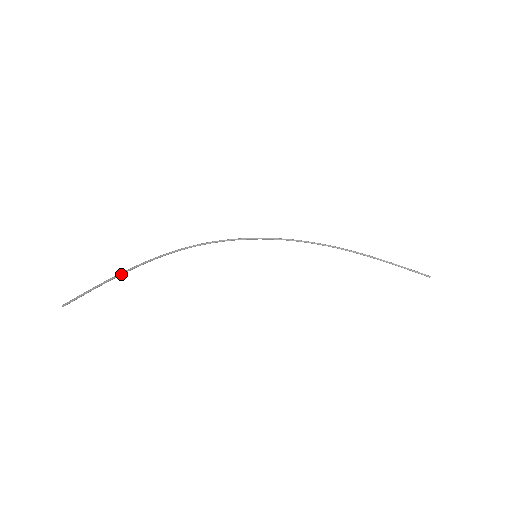
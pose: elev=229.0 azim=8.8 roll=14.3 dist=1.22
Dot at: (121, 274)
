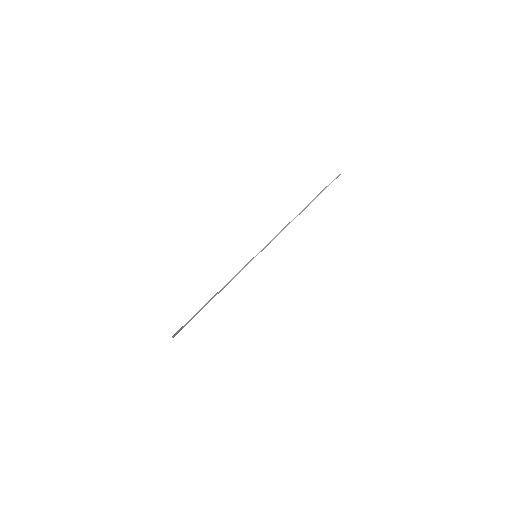
Dot at: (194, 316)
